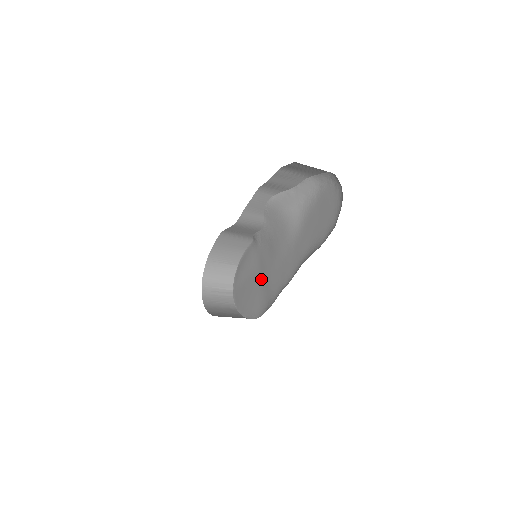
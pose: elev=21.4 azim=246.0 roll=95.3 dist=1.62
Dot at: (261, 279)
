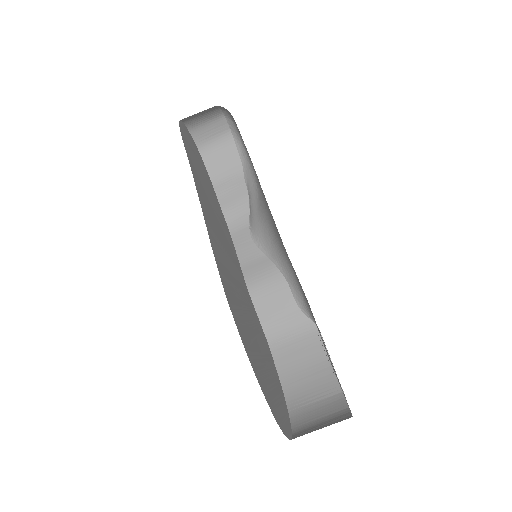
Dot at: occluded
